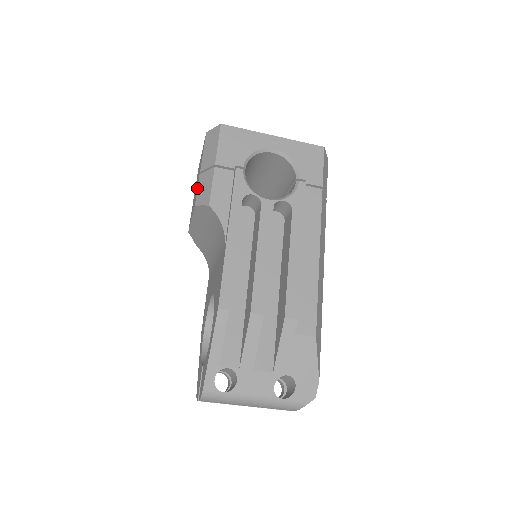
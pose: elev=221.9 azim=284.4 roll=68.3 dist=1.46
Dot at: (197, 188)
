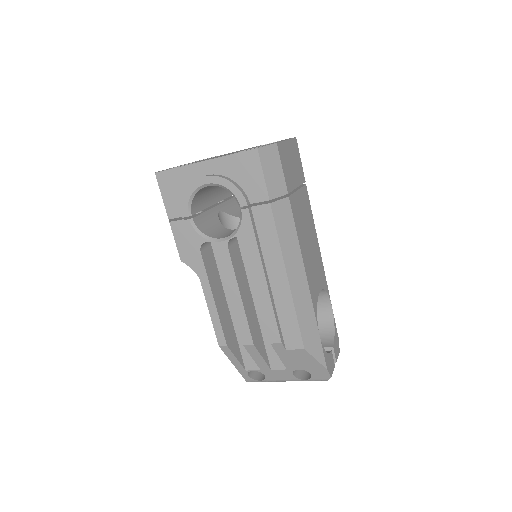
Dot at: occluded
